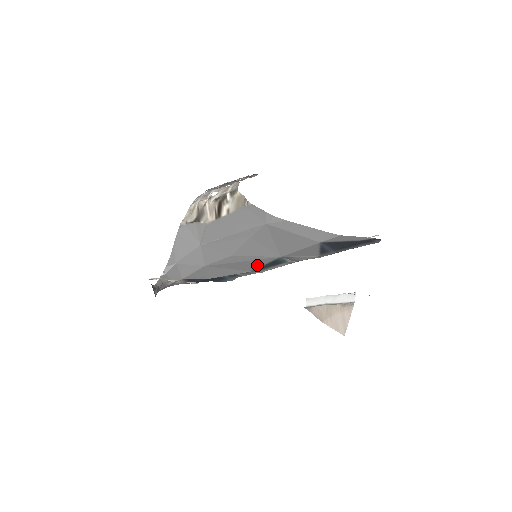
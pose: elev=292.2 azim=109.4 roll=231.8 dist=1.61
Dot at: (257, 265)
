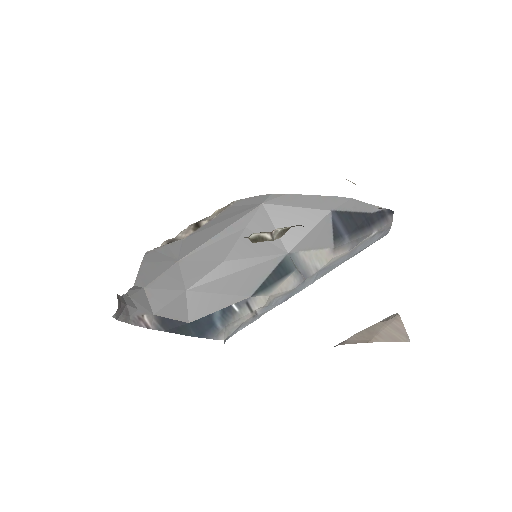
Dot at: (258, 279)
